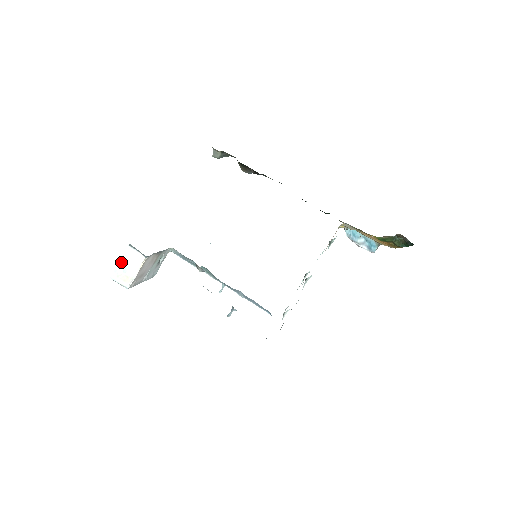
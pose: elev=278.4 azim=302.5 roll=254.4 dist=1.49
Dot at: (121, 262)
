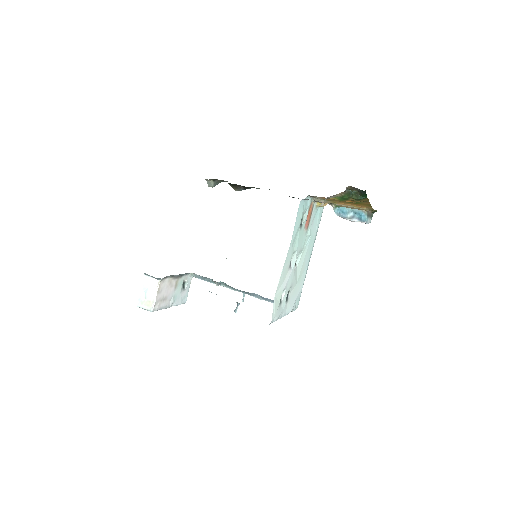
Dot at: (142, 290)
